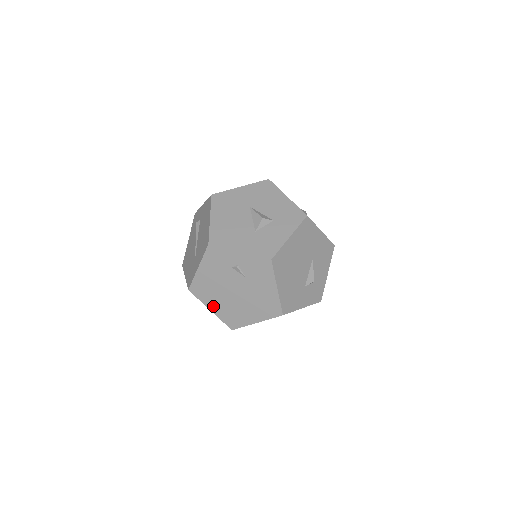
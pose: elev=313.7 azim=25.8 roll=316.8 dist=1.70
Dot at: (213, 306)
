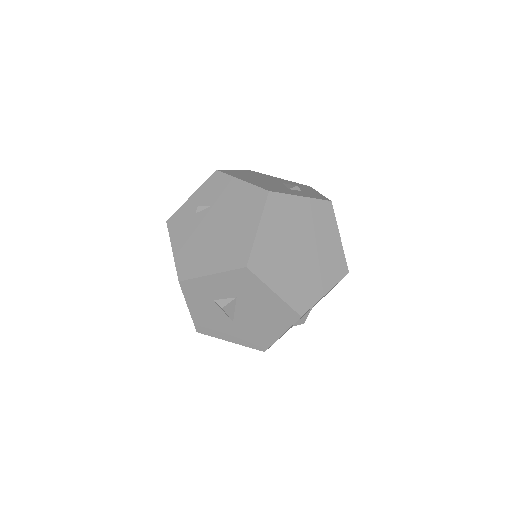
Dot at: (210, 267)
